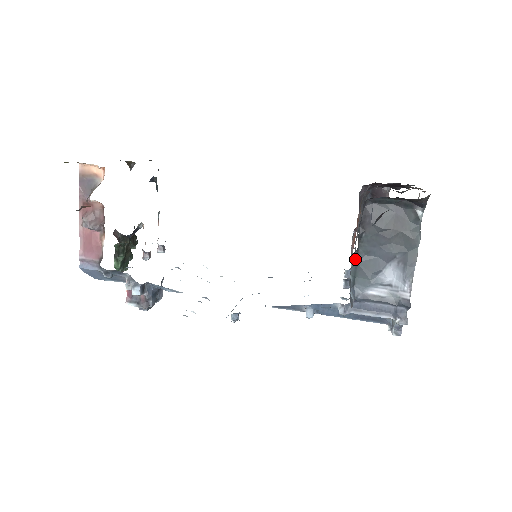
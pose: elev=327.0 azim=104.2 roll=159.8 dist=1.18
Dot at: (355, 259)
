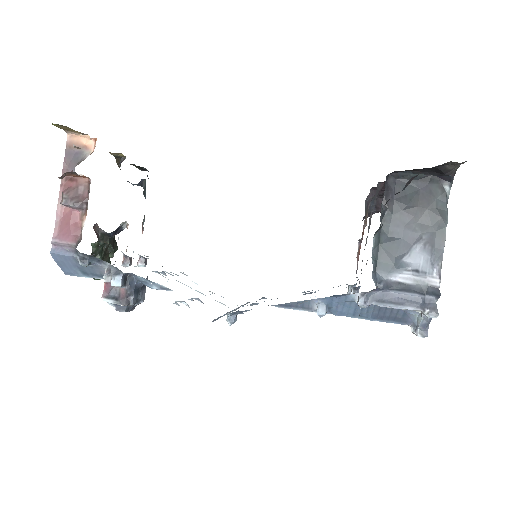
Dot at: (377, 240)
